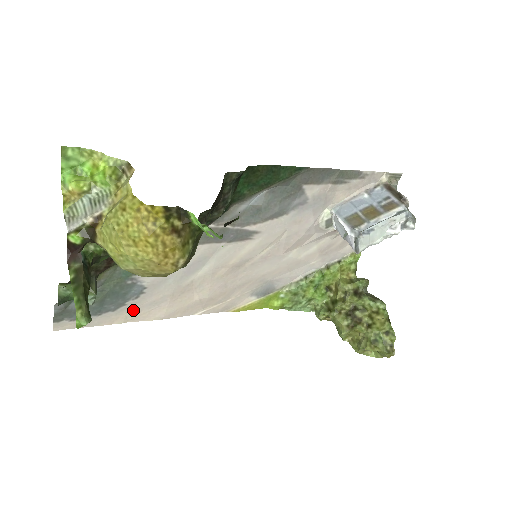
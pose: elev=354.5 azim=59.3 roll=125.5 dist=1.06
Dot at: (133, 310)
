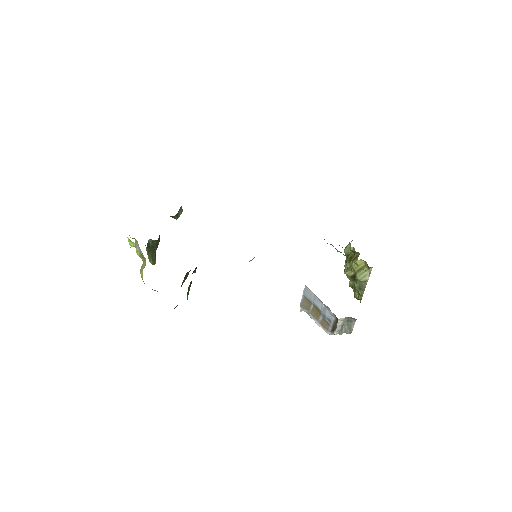
Dot at: occluded
